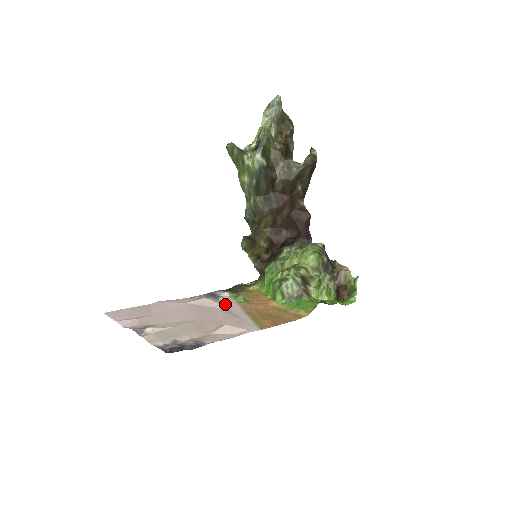
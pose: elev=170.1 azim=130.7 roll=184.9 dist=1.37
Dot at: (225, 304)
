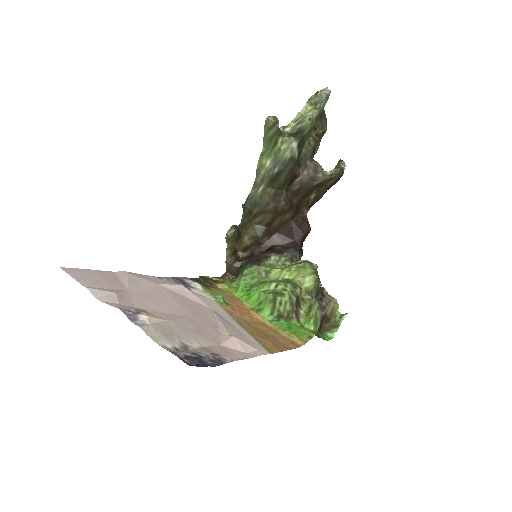
Dot at: (207, 301)
